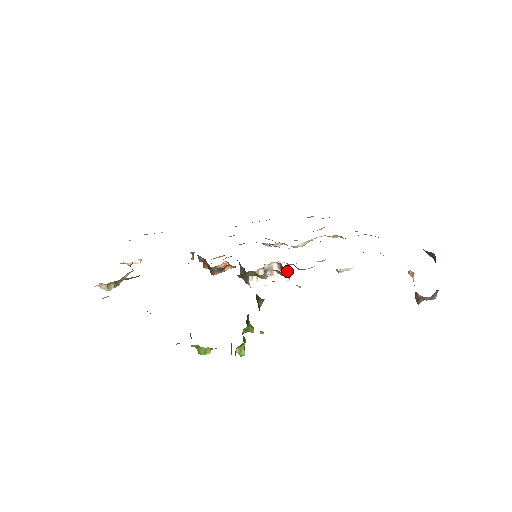
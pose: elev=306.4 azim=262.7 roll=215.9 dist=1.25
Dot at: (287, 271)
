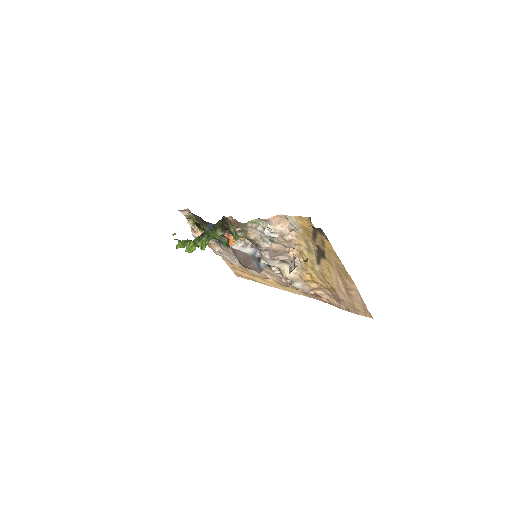
Dot at: (253, 246)
